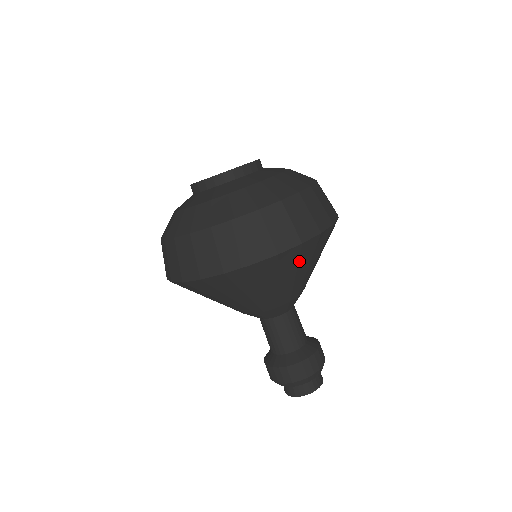
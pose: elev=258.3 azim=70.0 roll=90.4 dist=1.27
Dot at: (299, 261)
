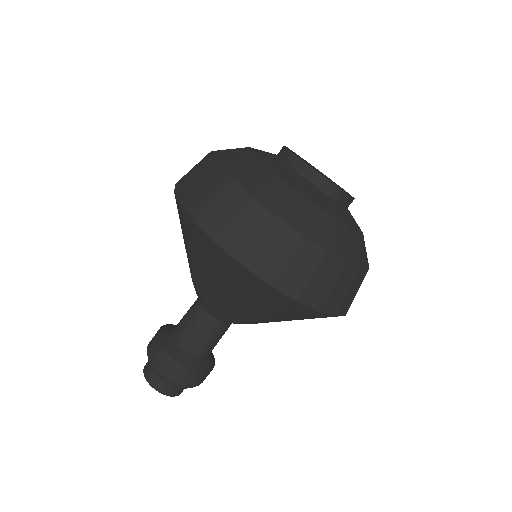
Dot at: (309, 318)
